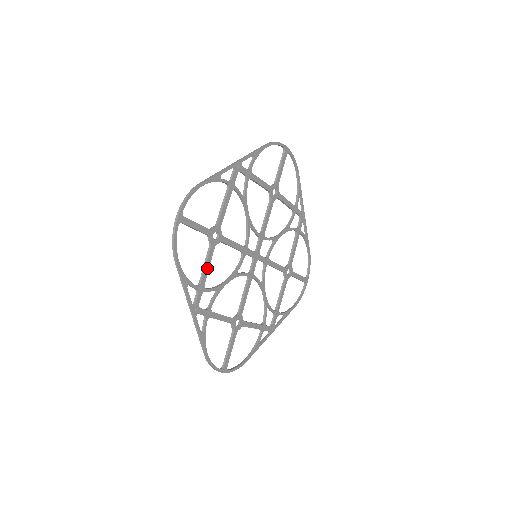
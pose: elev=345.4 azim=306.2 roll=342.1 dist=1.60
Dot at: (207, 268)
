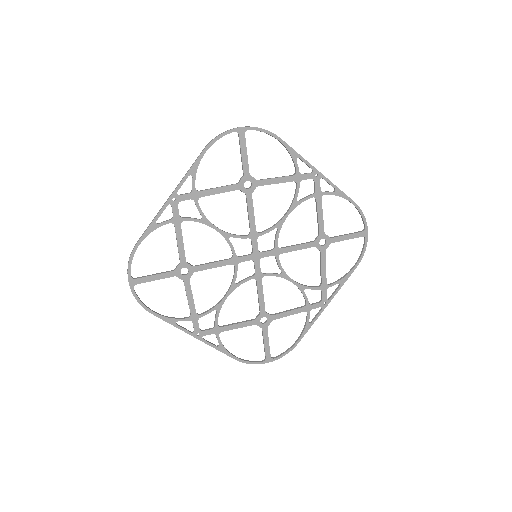
Dot at: (191, 300)
